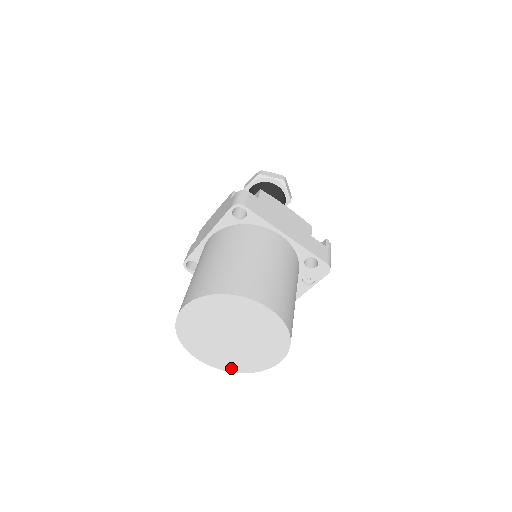
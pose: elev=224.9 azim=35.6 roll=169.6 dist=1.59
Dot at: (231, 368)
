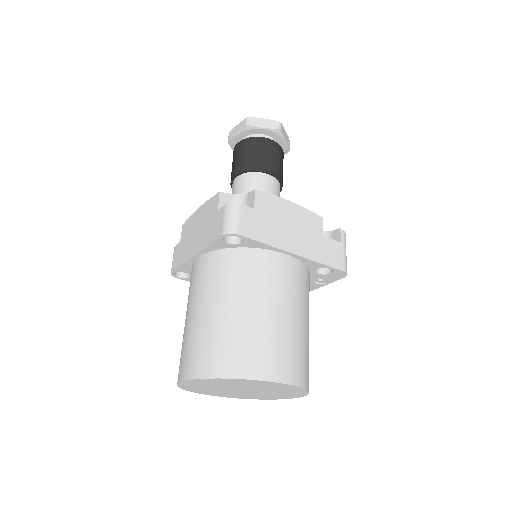
Dot at: (243, 398)
